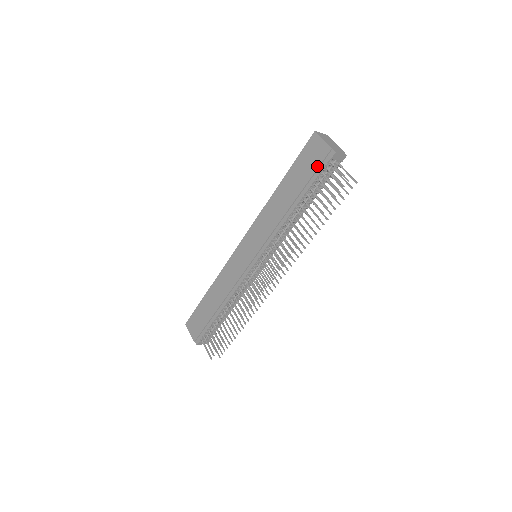
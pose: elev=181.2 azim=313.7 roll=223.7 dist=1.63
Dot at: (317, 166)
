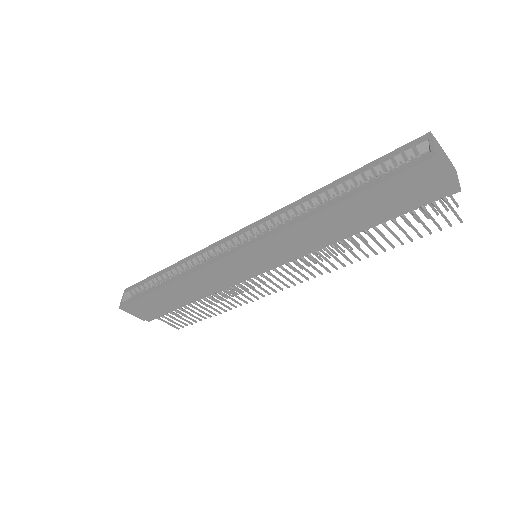
Dot at: (420, 202)
